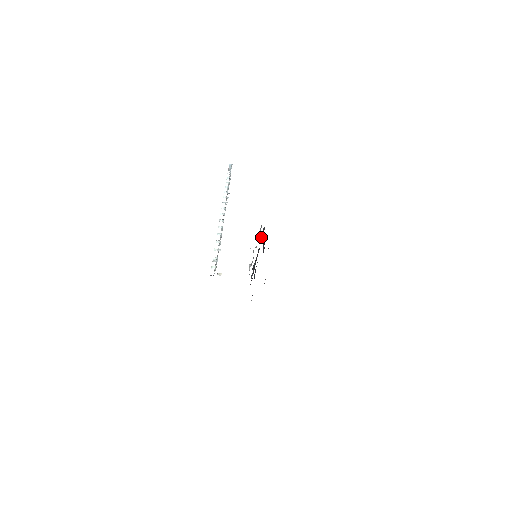
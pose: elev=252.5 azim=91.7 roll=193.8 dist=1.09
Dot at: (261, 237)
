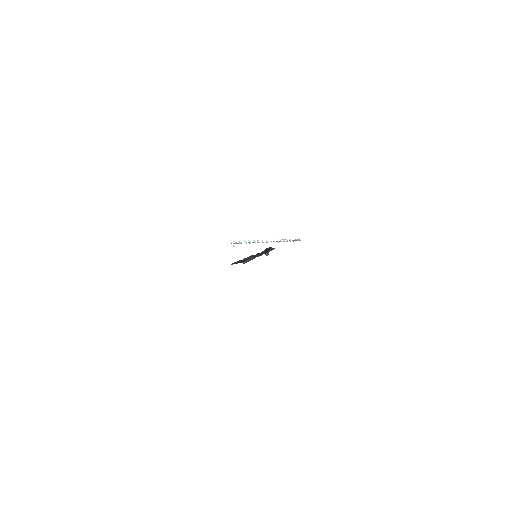
Dot at: occluded
